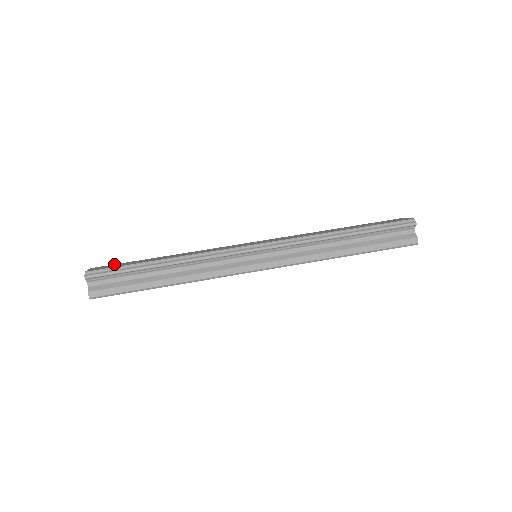
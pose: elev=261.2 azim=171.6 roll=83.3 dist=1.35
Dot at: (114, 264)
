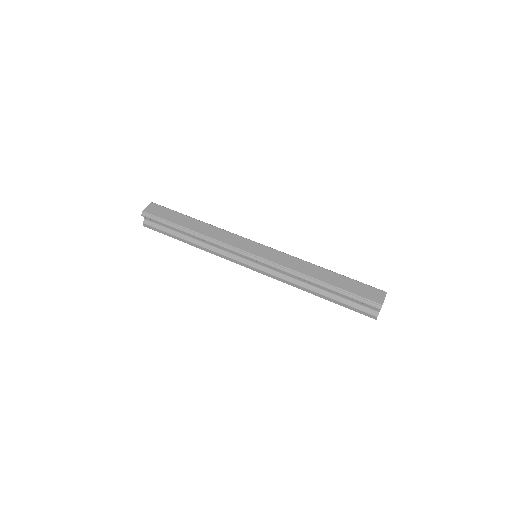
Dot at: (166, 208)
